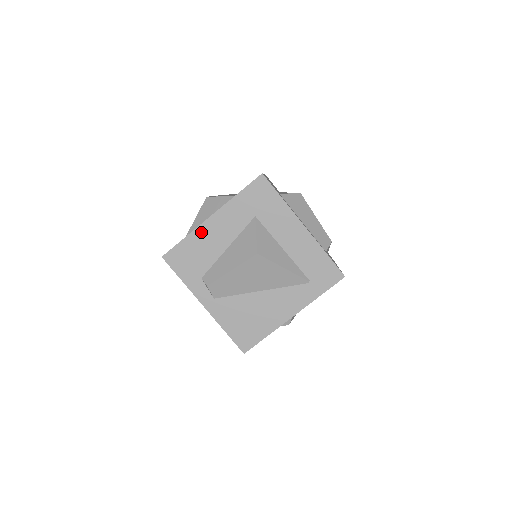
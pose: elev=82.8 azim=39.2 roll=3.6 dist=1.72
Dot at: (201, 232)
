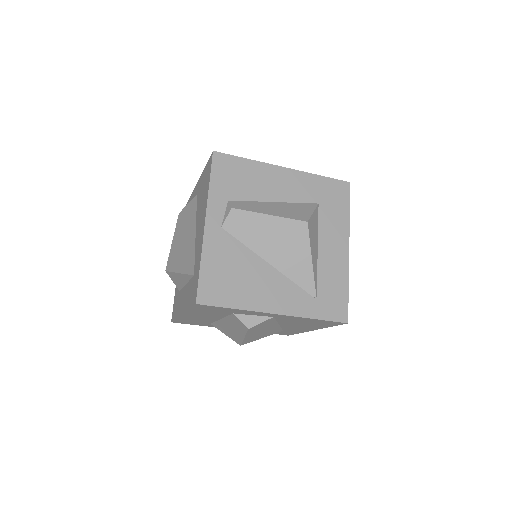
Dot at: (265, 169)
